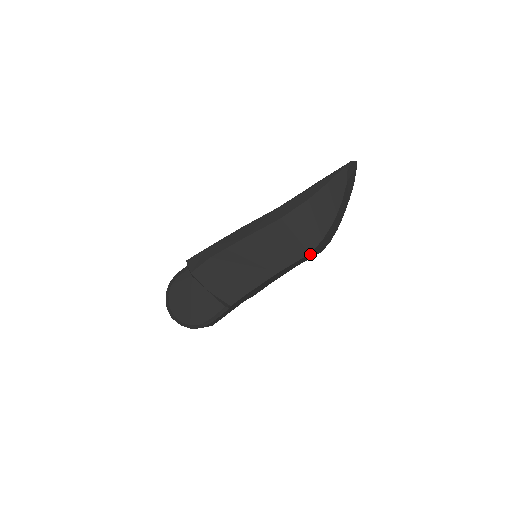
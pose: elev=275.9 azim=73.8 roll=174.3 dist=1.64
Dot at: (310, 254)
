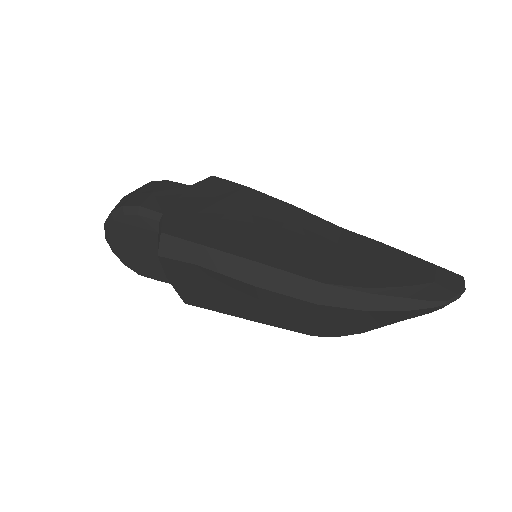
Dot at: occluded
